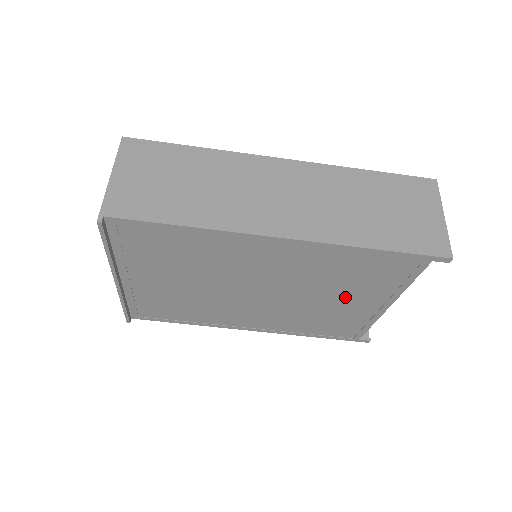
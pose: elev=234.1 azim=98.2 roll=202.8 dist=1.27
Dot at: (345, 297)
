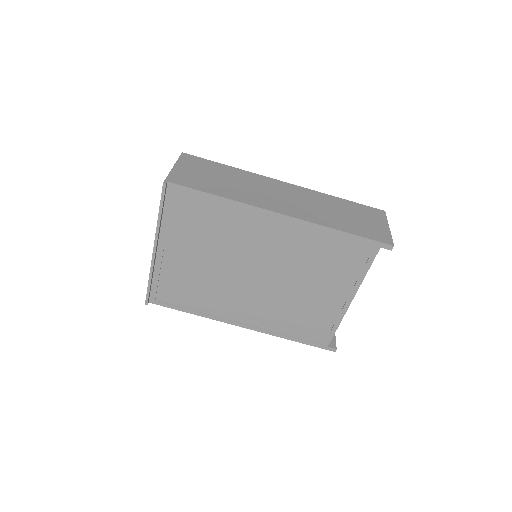
Dot at: (319, 286)
